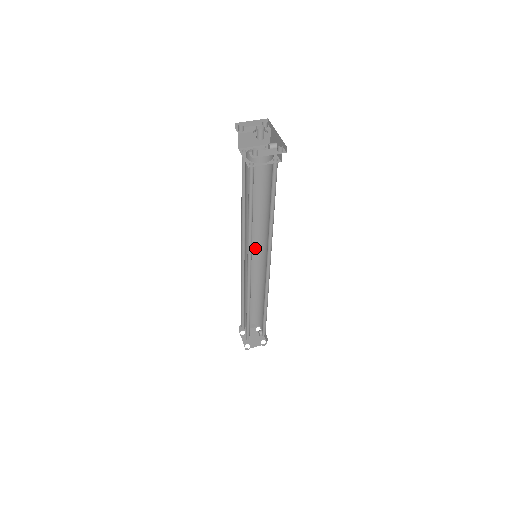
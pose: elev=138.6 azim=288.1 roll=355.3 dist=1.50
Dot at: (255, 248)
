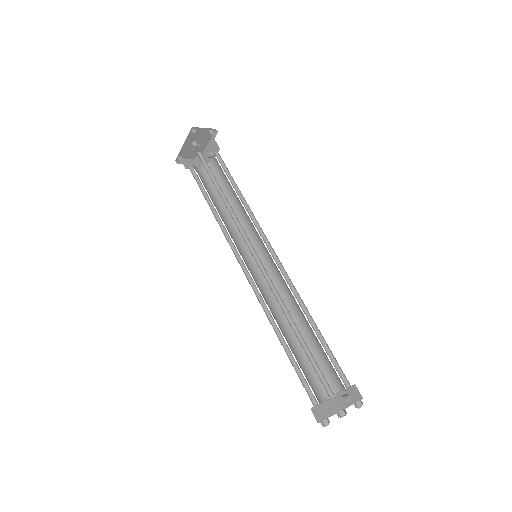
Dot at: (252, 263)
